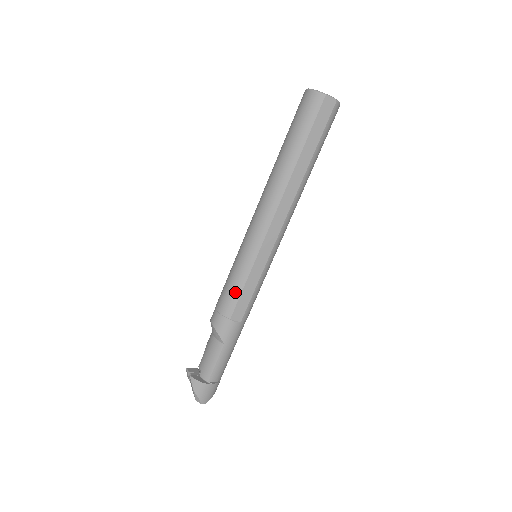
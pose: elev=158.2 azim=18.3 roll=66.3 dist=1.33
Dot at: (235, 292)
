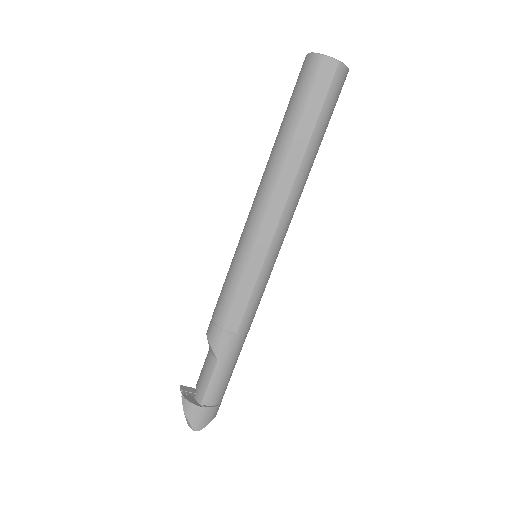
Dot at: (228, 297)
